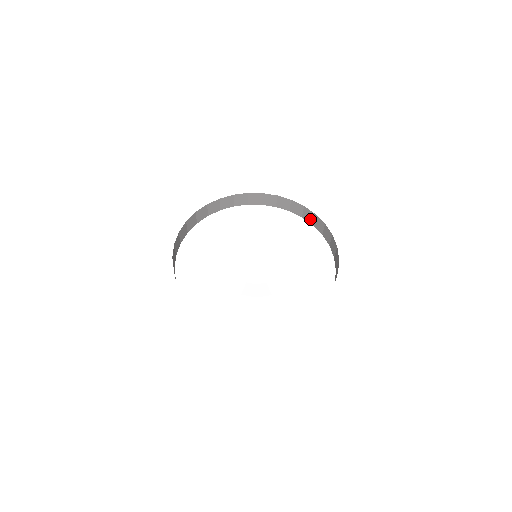
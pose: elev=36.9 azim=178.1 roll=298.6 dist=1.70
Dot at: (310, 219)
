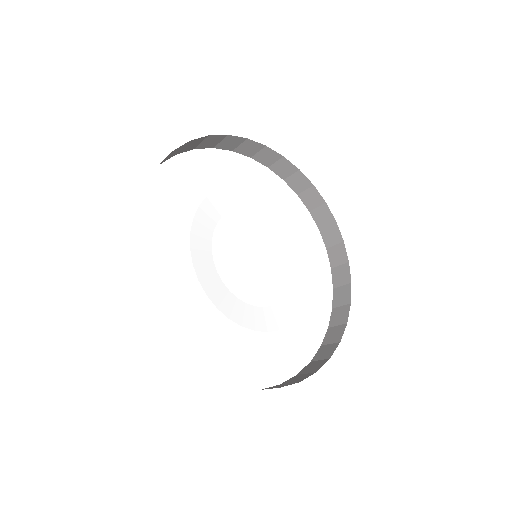
Dot at: (267, 161)
